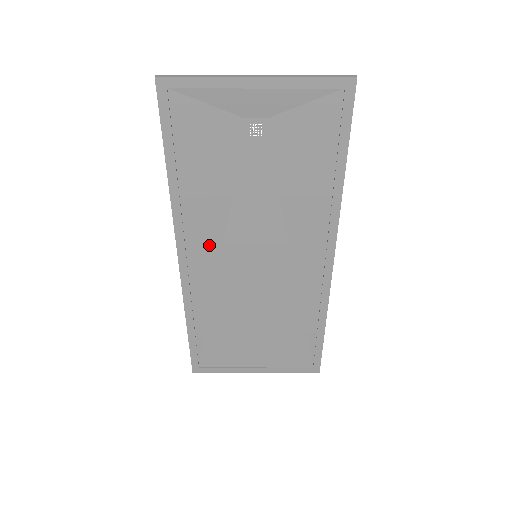
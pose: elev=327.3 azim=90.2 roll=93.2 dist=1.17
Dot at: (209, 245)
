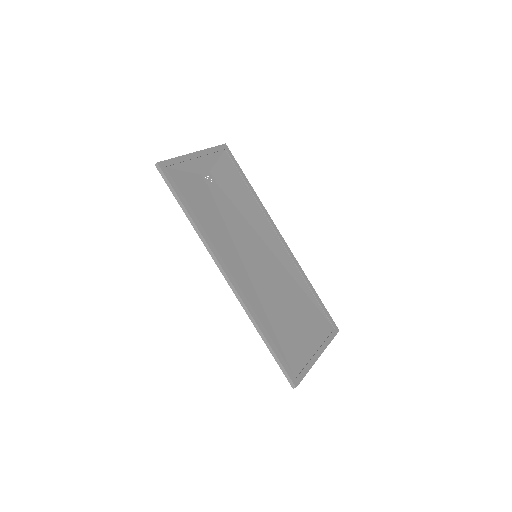
Dot at: (234, 259)
